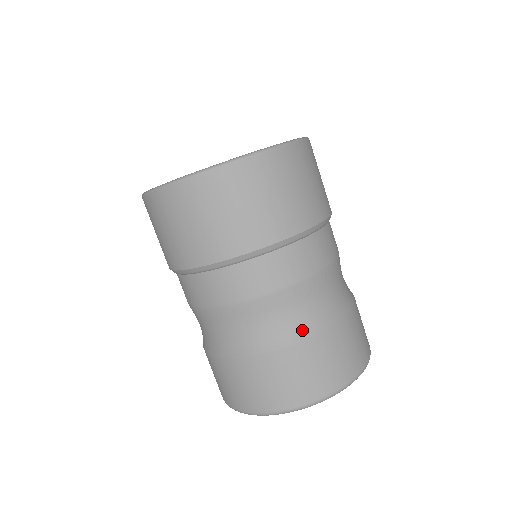
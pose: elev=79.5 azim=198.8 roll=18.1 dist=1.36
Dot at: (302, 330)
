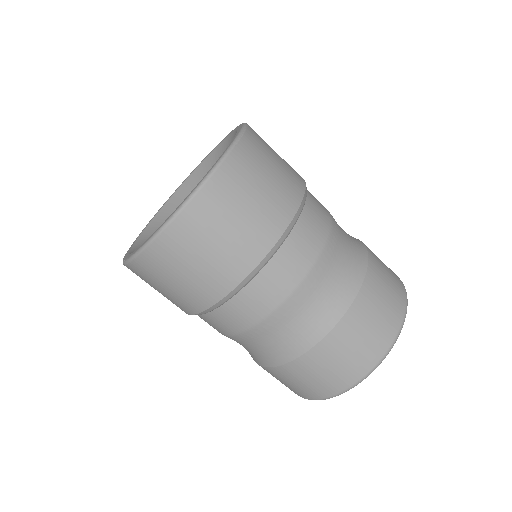
Dot at: (319, 328)
